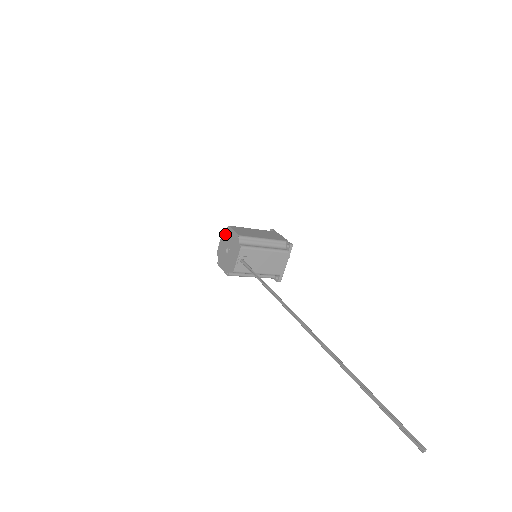
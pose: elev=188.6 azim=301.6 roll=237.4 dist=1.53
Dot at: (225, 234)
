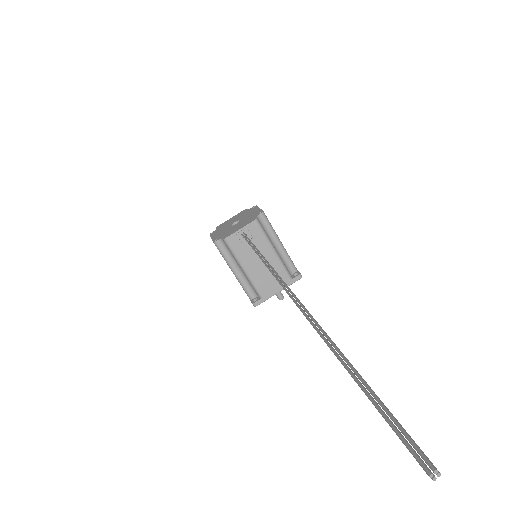
Dot at: (245, 211)
